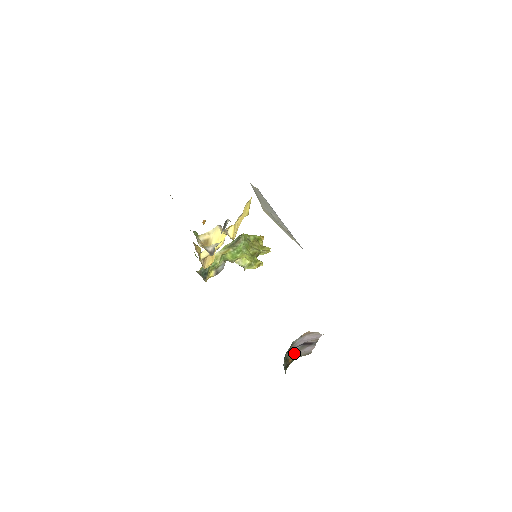
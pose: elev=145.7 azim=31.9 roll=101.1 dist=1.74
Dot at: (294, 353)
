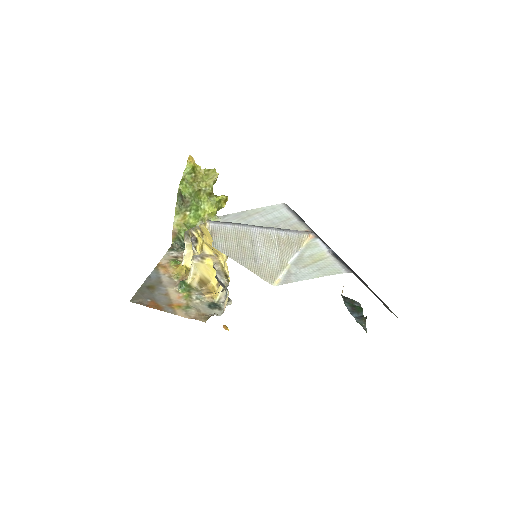
Dot at: occluded
